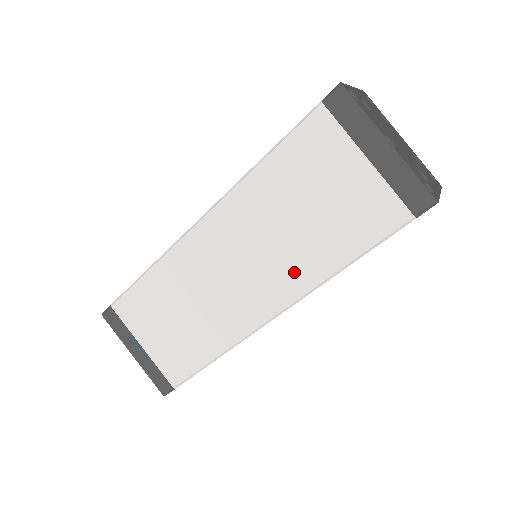
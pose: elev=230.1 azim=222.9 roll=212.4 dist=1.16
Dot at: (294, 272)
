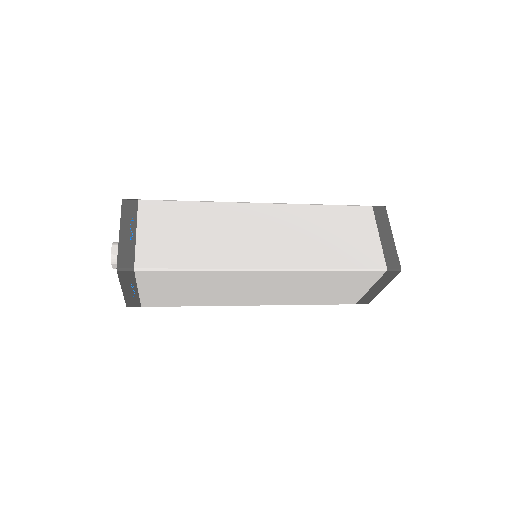
Dot at: (288, 299)
